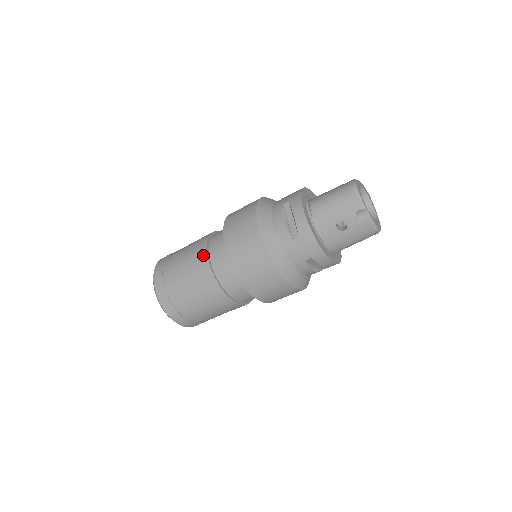
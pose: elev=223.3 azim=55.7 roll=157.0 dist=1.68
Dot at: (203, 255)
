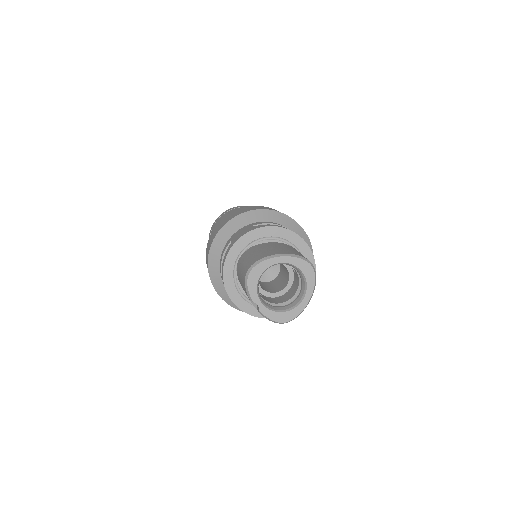
Dot at: occluded
